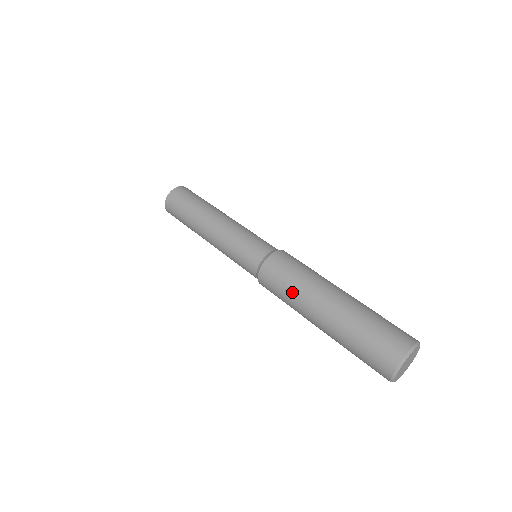
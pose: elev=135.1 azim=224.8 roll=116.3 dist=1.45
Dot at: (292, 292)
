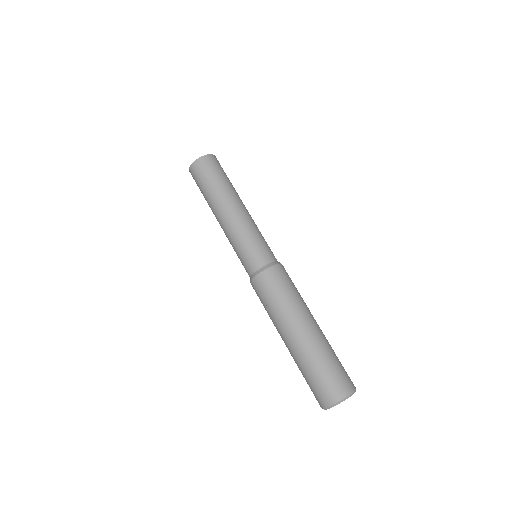
Dot at: (272, 311)
